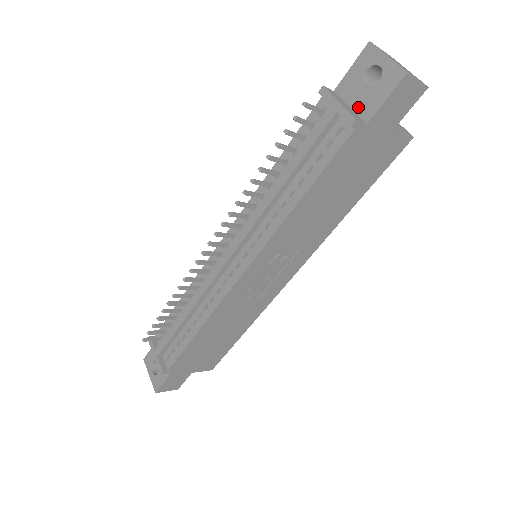
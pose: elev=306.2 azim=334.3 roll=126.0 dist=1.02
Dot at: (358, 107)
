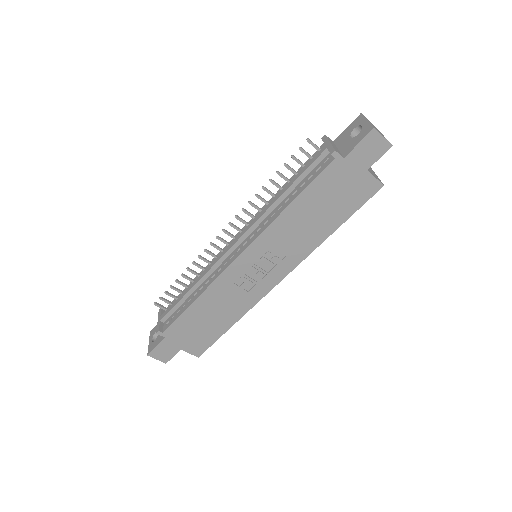
Dot at: (343, 149)
